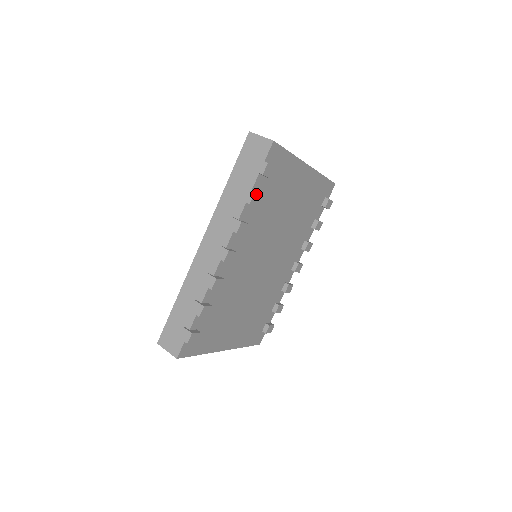
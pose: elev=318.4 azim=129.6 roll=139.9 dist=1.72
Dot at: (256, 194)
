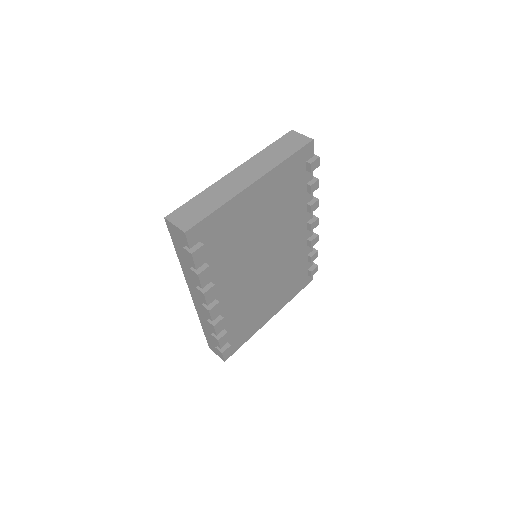
Dot at: (201, 273)
